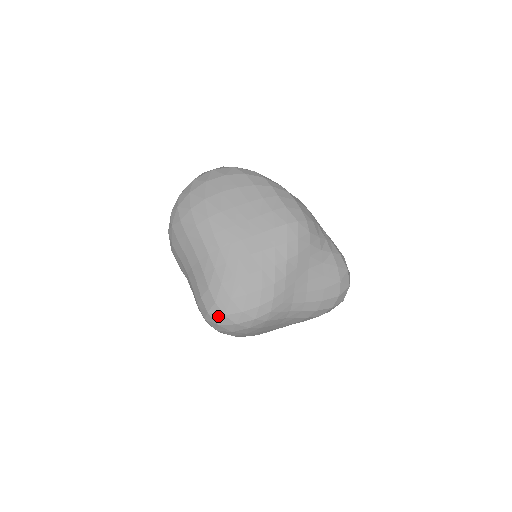
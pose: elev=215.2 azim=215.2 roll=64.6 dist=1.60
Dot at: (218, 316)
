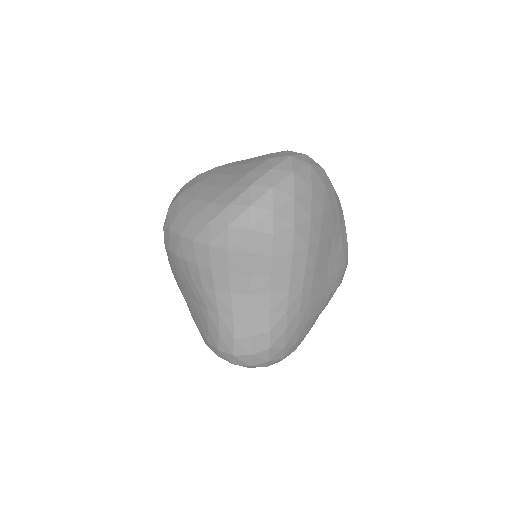
Dot at: (260, 360)
